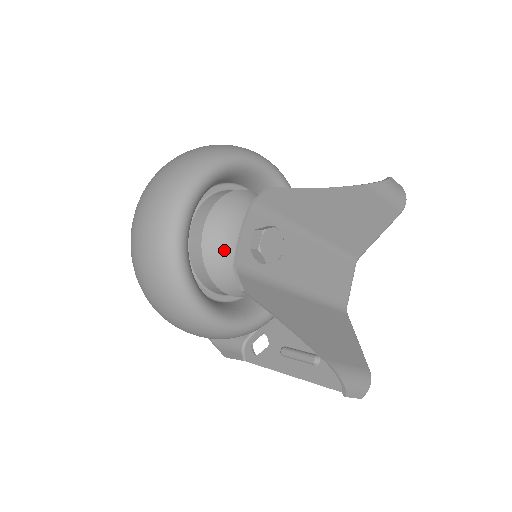
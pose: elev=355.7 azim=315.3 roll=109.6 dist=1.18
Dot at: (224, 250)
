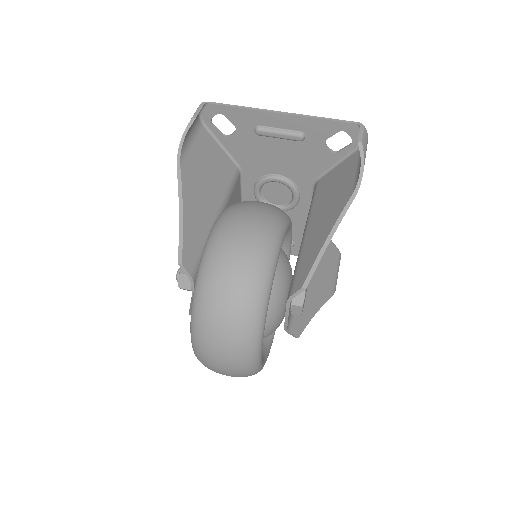
Dot at: occluded
